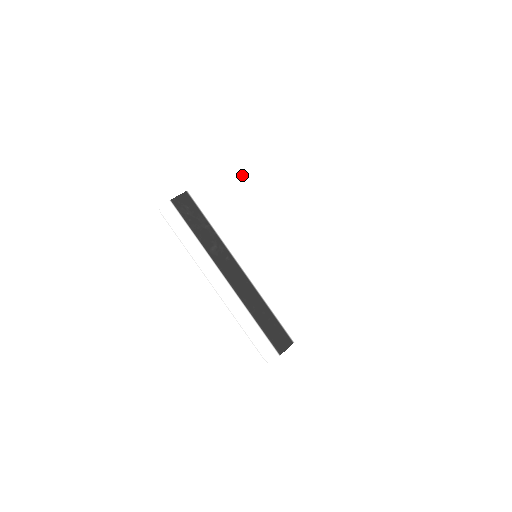
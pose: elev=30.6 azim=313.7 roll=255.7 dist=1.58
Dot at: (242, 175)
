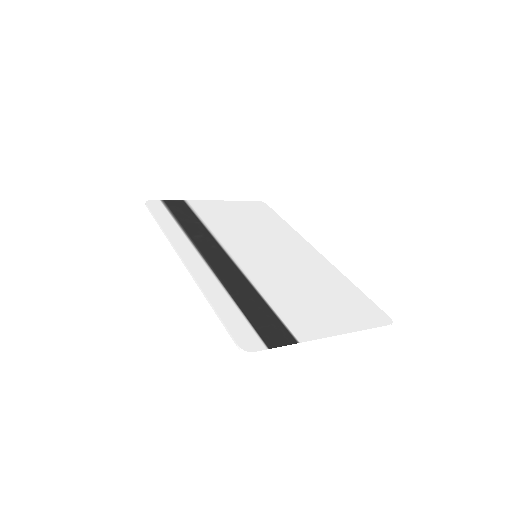
Dot at: (256, 207)
